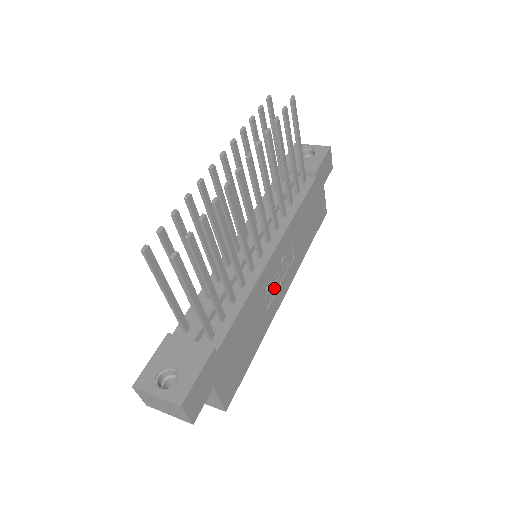
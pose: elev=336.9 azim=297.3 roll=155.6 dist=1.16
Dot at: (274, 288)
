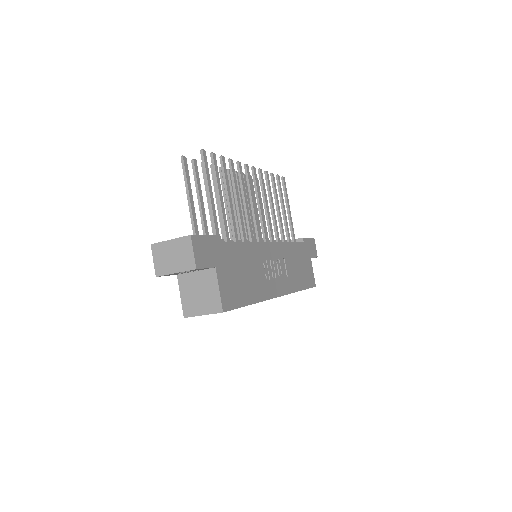
Dot at: (270, 275)
